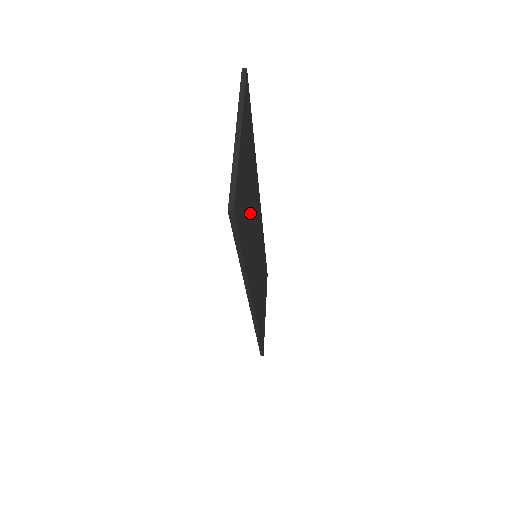
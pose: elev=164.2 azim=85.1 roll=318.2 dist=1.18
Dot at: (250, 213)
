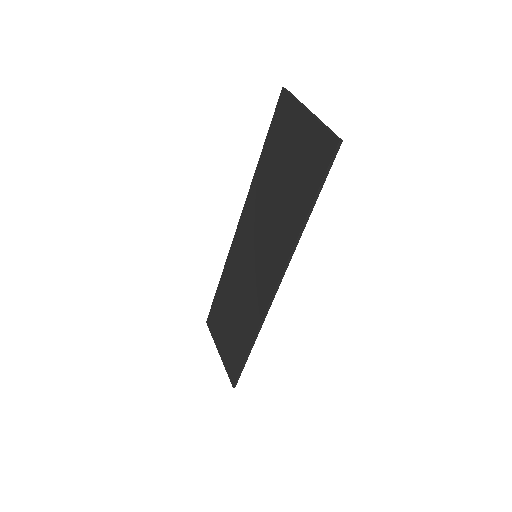
Dot at: (284, 193)
